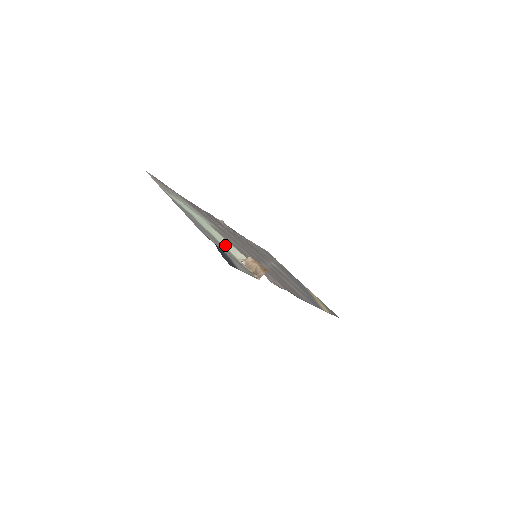
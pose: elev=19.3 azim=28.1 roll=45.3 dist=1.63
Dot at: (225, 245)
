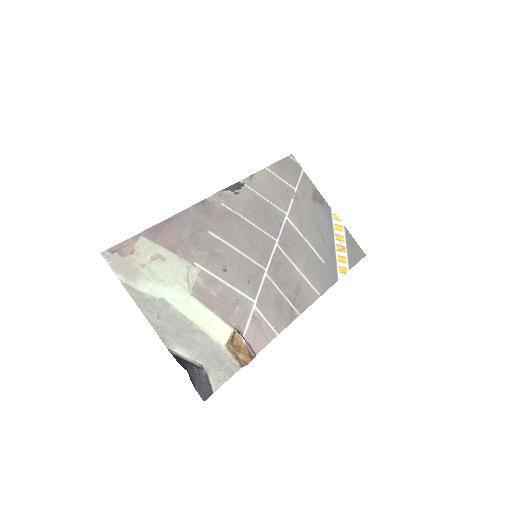
Dot at: (206, 325)
